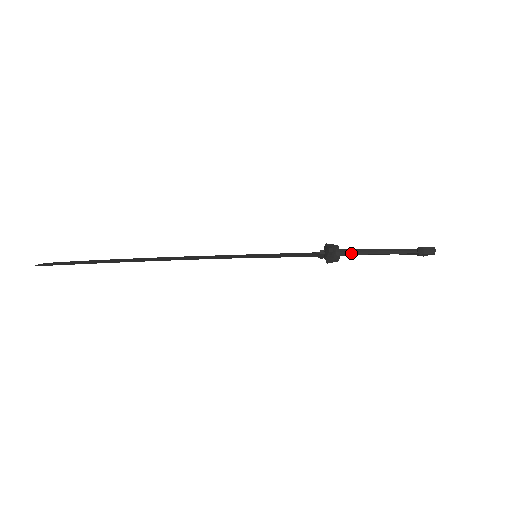
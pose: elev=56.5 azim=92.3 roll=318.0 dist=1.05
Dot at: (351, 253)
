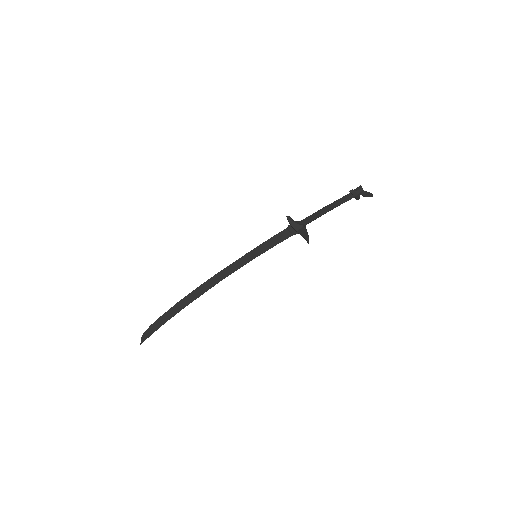
Dot at: (308, 217)
